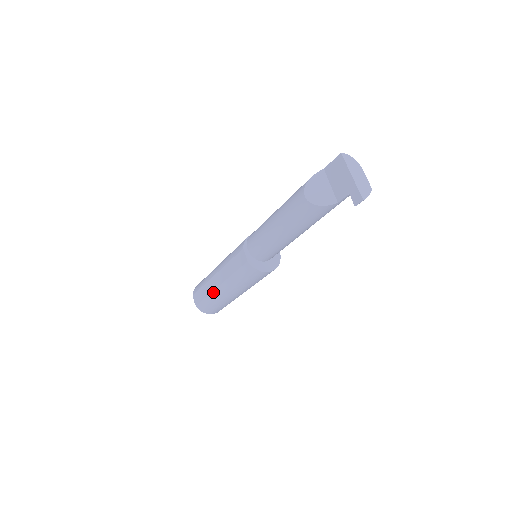
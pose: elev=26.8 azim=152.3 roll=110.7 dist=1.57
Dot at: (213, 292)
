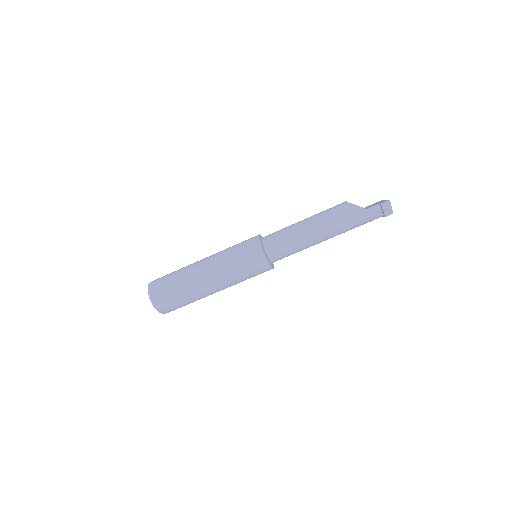
Dot at: (189, 266)
